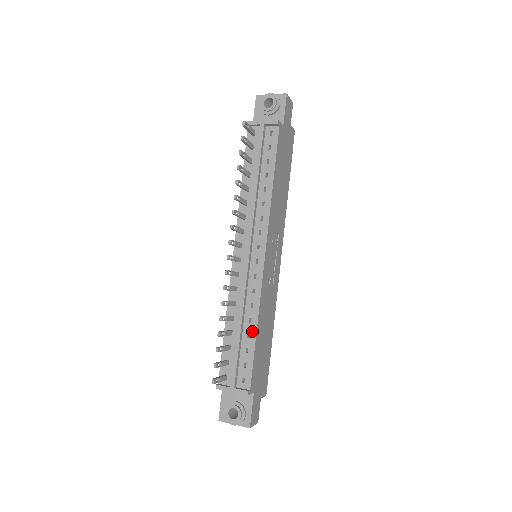
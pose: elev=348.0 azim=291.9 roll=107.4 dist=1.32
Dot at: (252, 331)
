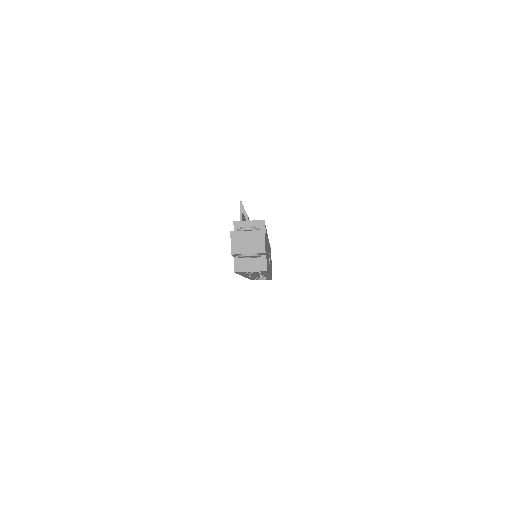
Dot at: occluded
